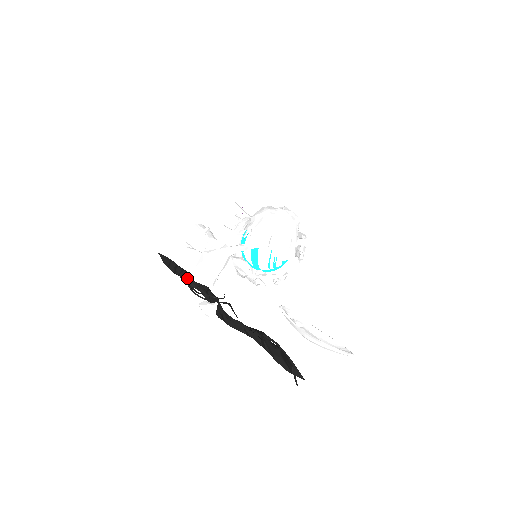
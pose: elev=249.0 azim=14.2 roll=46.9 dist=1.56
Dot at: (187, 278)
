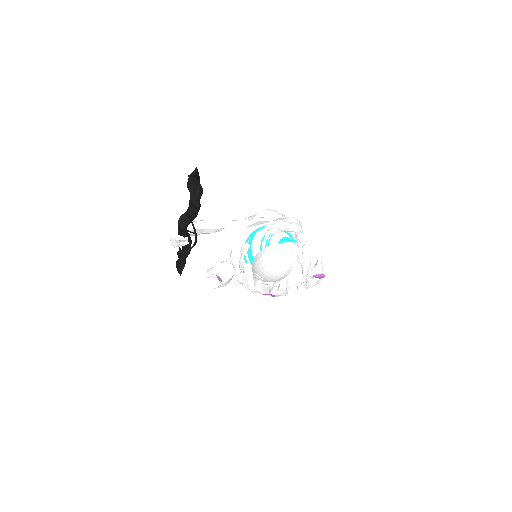
Dot at: occluded
